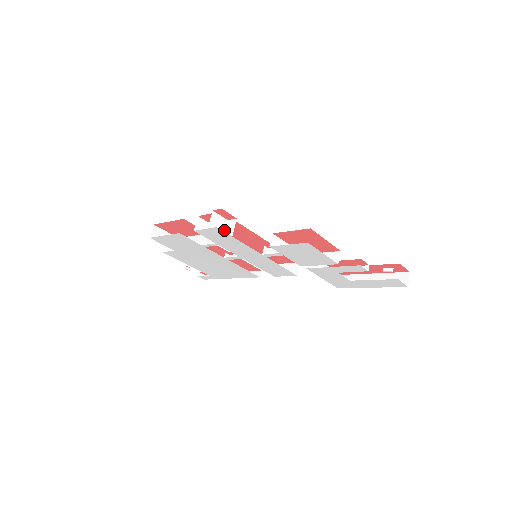
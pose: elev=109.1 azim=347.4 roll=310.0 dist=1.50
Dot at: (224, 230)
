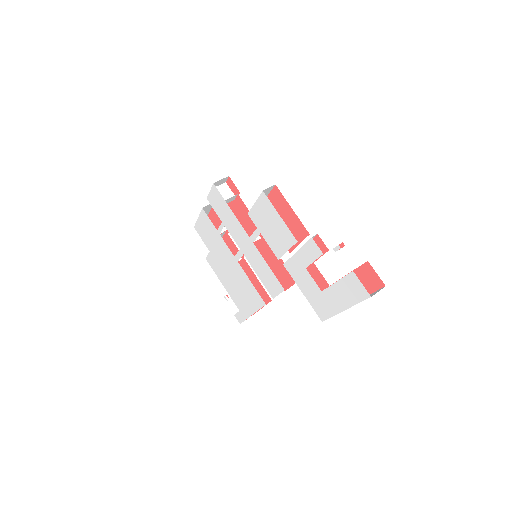
Dot at: (227, 202)
